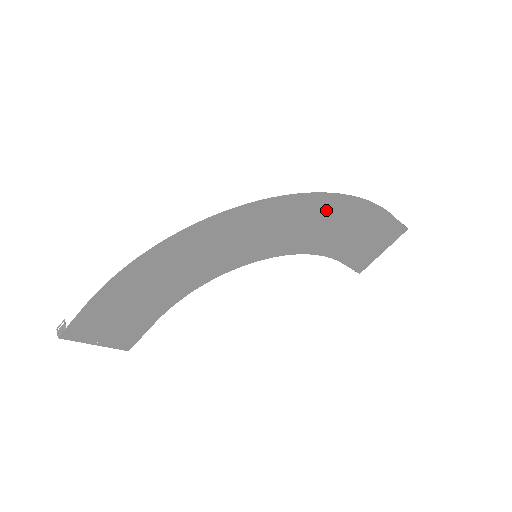
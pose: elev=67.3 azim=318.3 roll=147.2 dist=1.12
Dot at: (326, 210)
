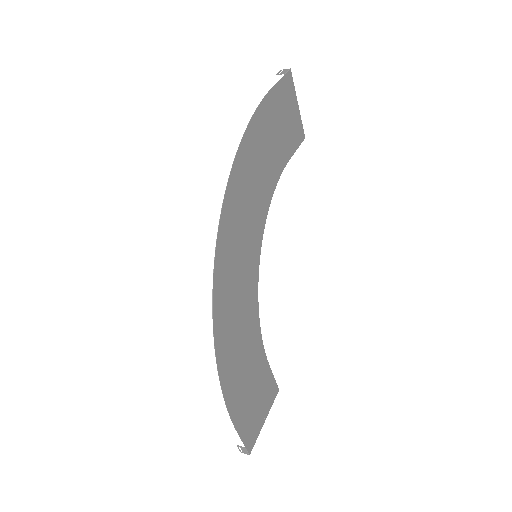
Dot at: (246, 169)
